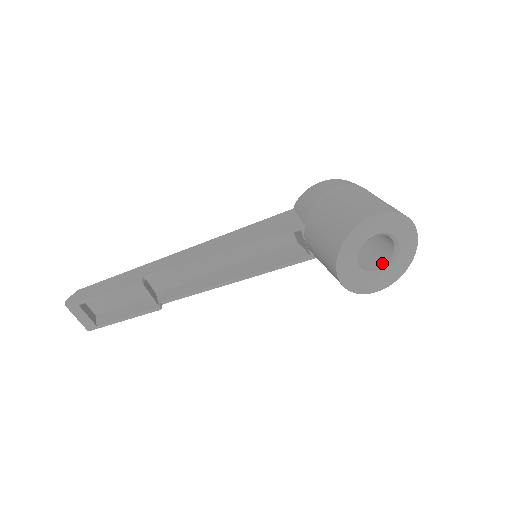
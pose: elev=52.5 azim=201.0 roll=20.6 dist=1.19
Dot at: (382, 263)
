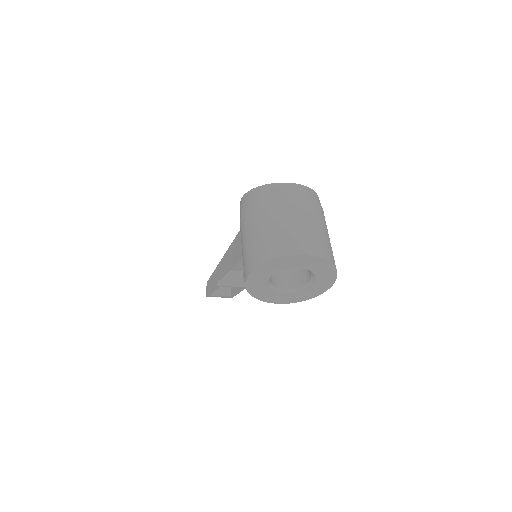
Dot at: (310, 274)
